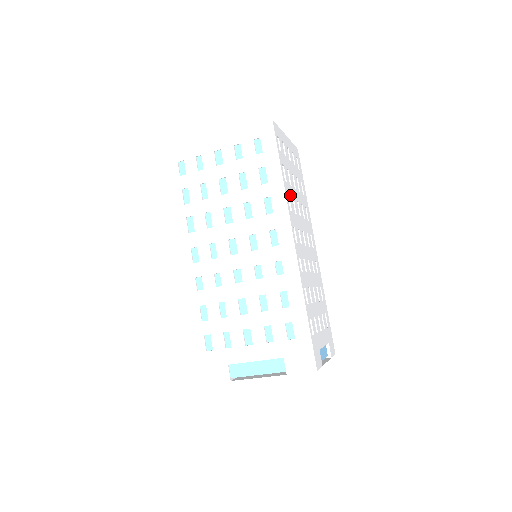
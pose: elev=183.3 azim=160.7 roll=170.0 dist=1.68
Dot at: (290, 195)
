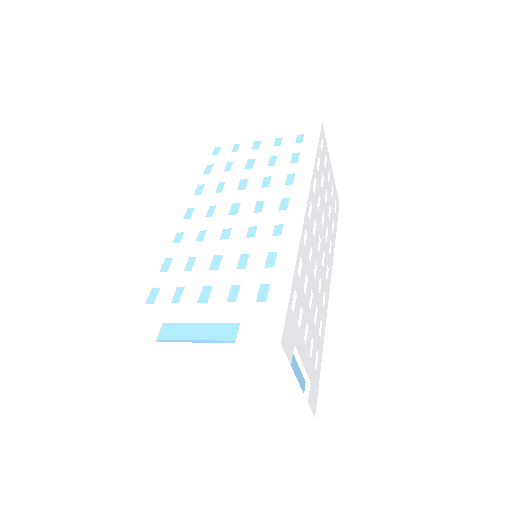
Dot at: (317, 186)
